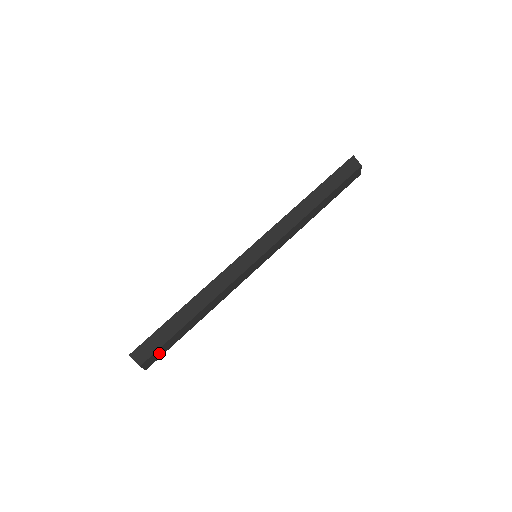
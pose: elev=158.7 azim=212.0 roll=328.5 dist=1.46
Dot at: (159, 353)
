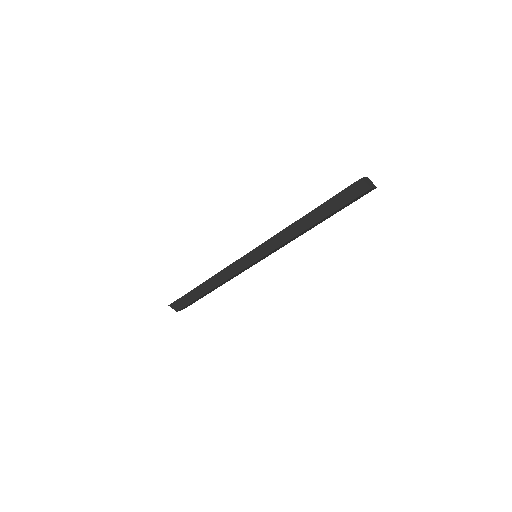
Dot at: (190, 304)
